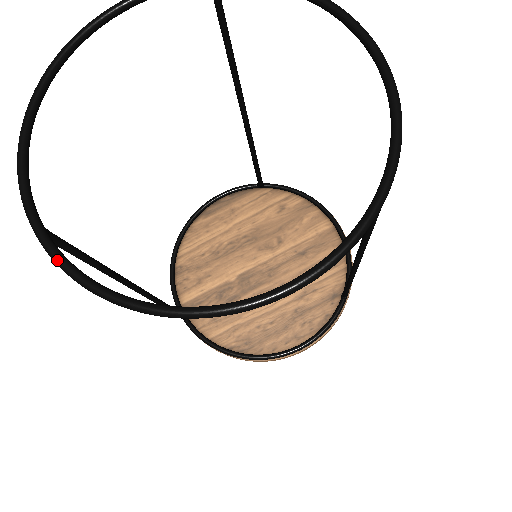
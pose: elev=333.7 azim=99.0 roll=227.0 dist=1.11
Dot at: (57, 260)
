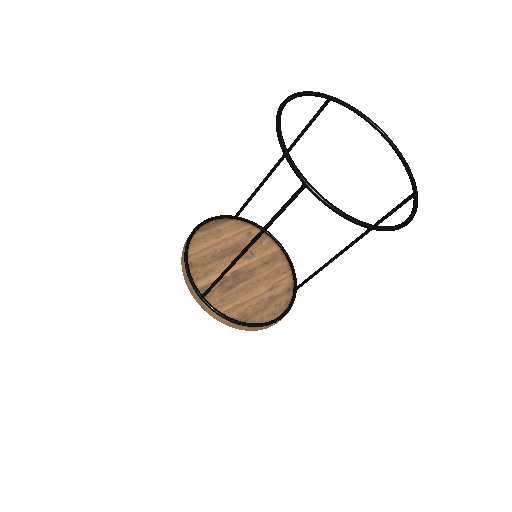
Dot at: (322, 197)
